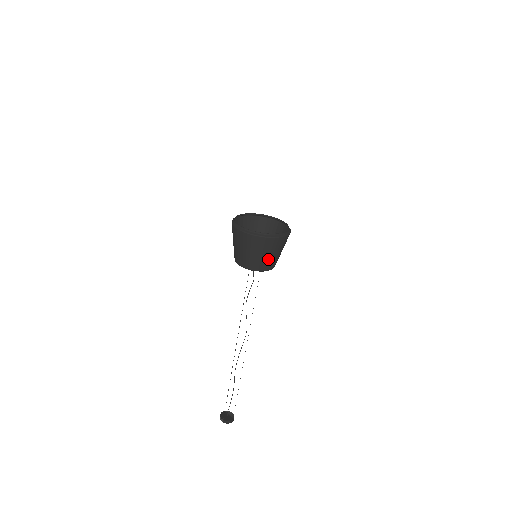
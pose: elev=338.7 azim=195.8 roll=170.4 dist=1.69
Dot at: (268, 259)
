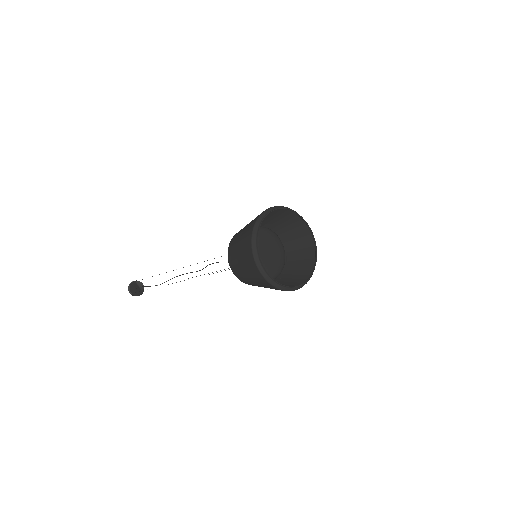
Dot at: occluded
